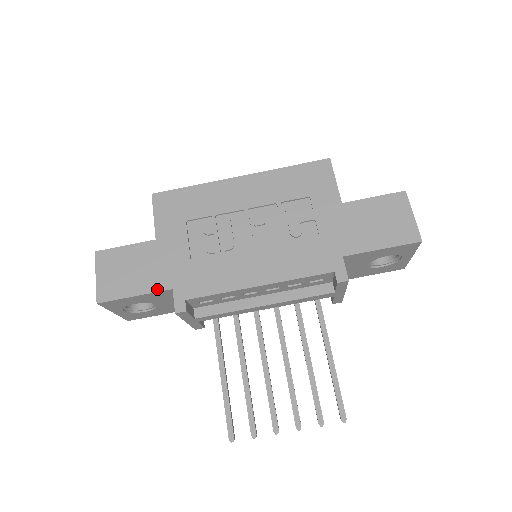
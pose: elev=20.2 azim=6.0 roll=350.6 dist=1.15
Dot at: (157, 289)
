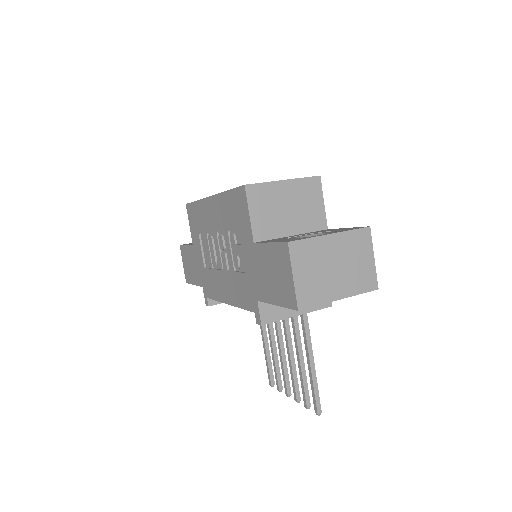
Dot at: (198, 284)
